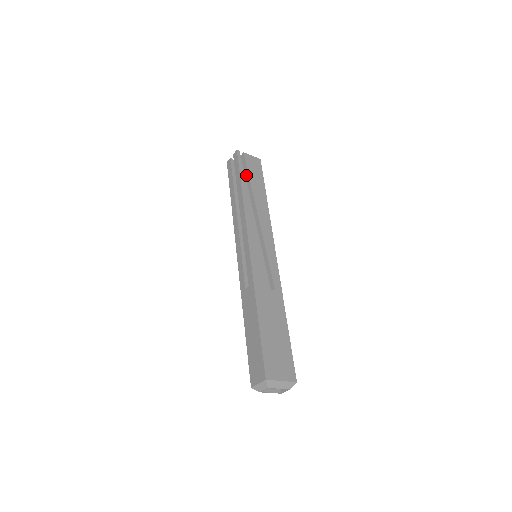
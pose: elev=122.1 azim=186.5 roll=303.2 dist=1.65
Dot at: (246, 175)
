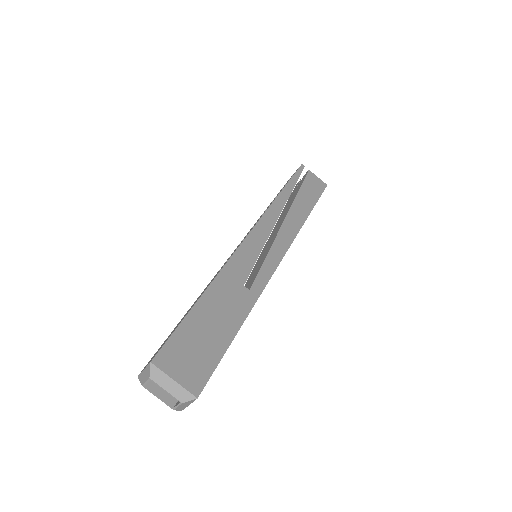
Dot at: (298, 188)
